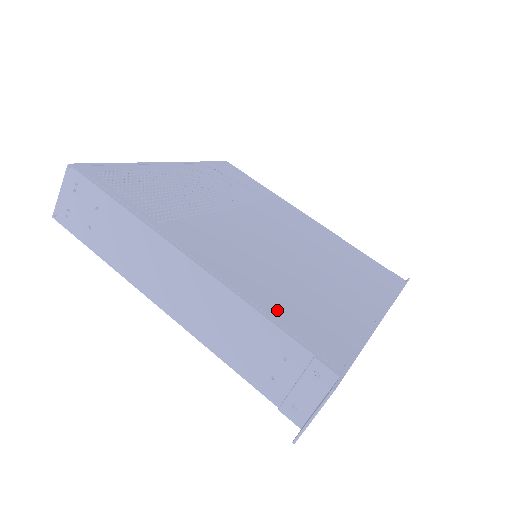
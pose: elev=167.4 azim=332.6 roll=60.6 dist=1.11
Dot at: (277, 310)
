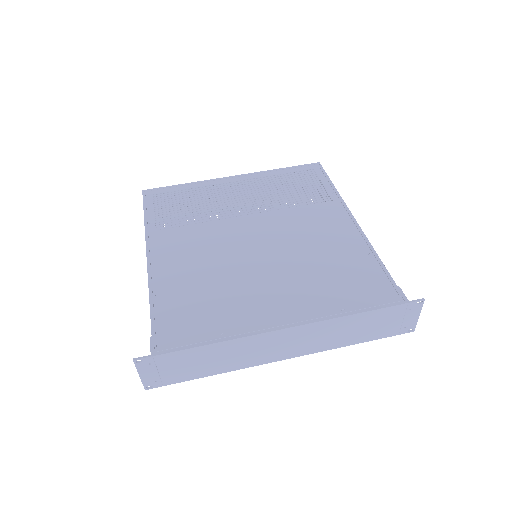
Dot at: (167, 301)
